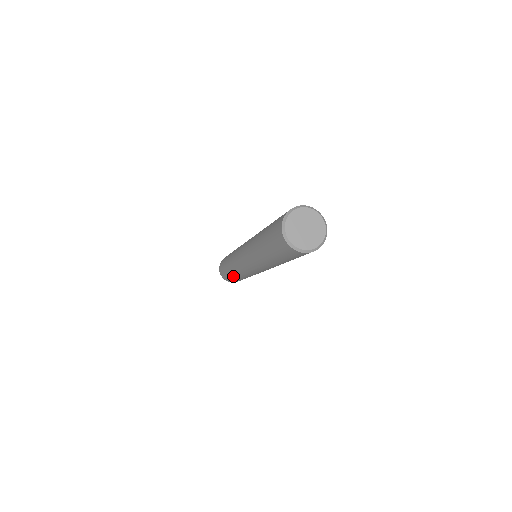
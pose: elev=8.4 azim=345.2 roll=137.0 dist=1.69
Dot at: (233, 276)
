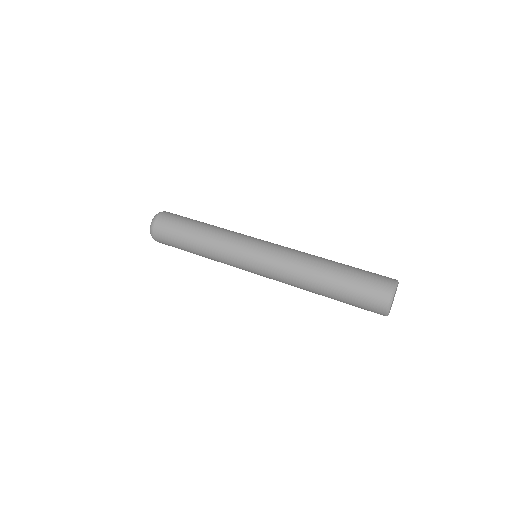
Dot at: occluded
